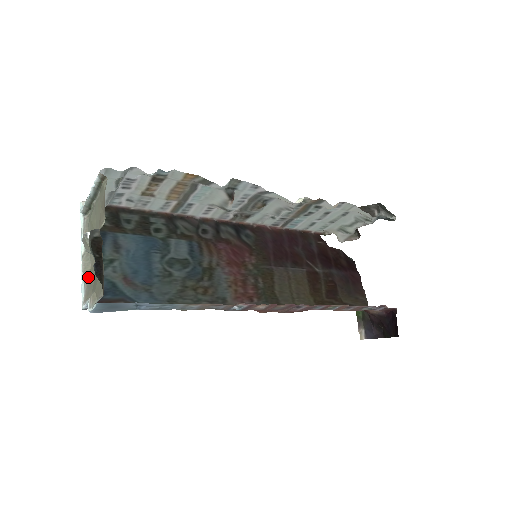
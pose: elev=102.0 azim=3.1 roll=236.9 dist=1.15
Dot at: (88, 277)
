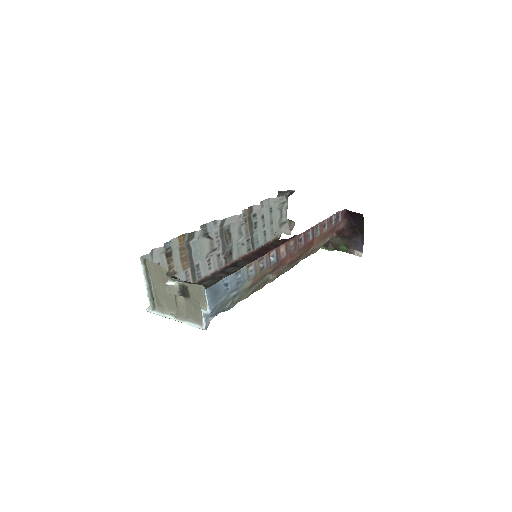
Dot at: (190, 317)
